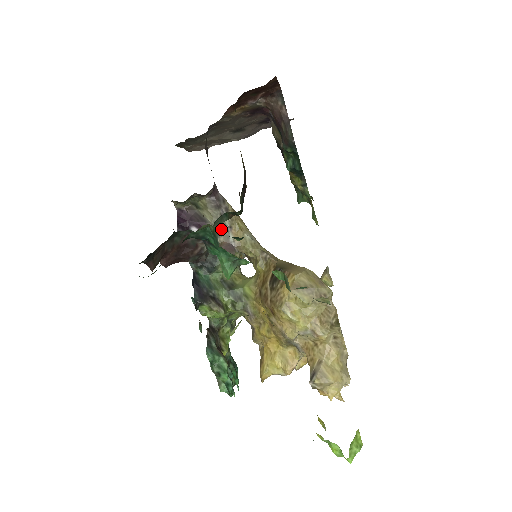
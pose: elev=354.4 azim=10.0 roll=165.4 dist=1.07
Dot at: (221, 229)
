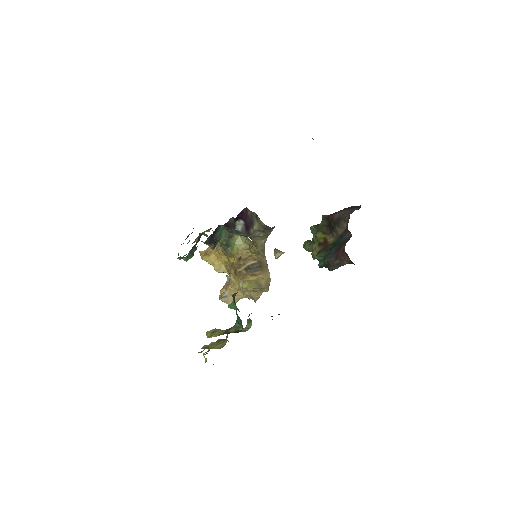
Dot at: (255, 234)
